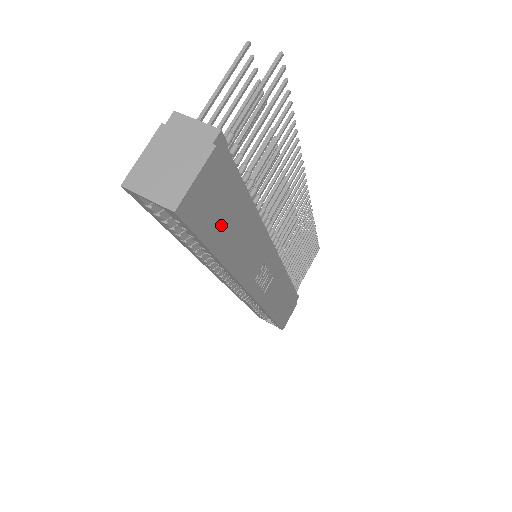
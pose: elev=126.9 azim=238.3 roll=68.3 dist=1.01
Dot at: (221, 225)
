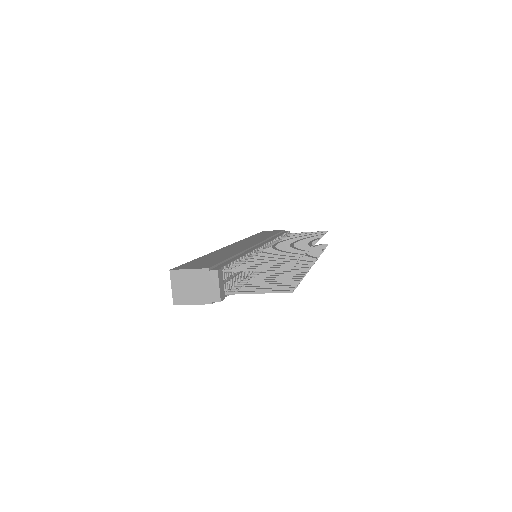
Dot at: occluded
